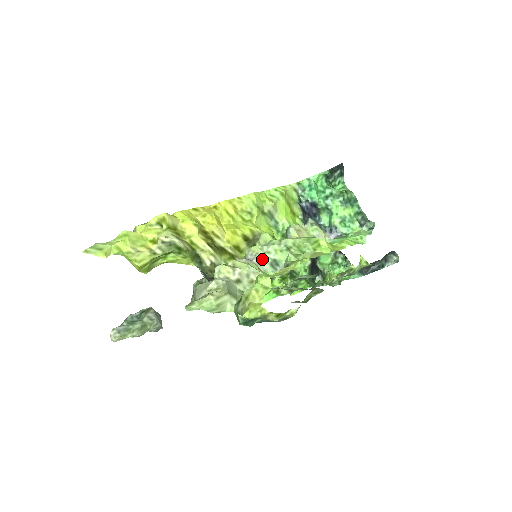
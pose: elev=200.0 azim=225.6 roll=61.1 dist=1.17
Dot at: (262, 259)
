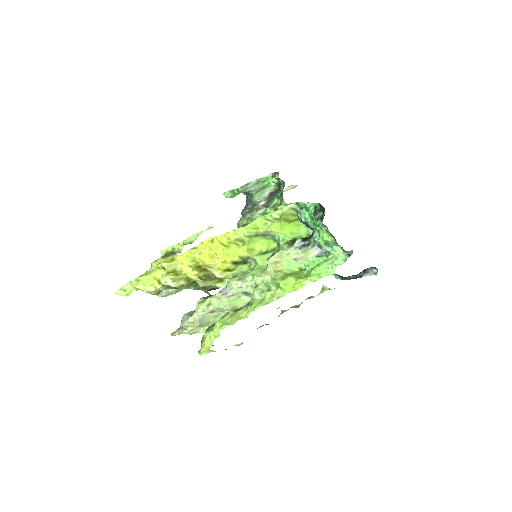
Dot at: (236, 292)
